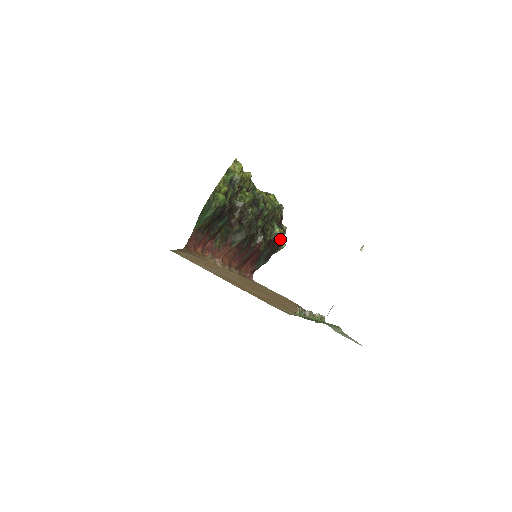
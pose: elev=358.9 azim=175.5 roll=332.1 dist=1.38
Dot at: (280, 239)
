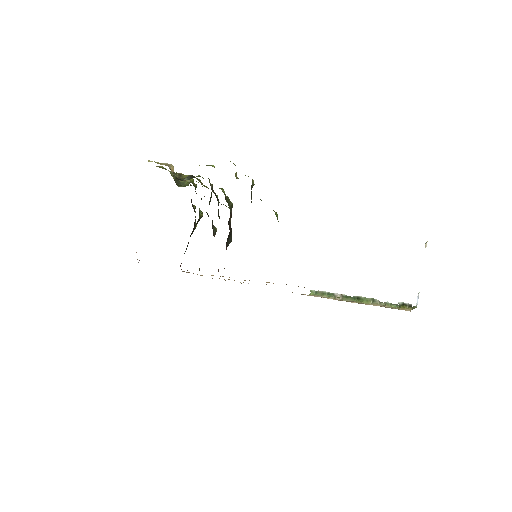
Dot at: (195, 221)
